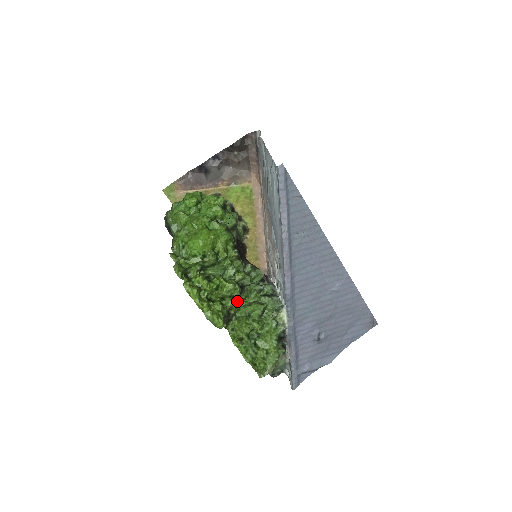
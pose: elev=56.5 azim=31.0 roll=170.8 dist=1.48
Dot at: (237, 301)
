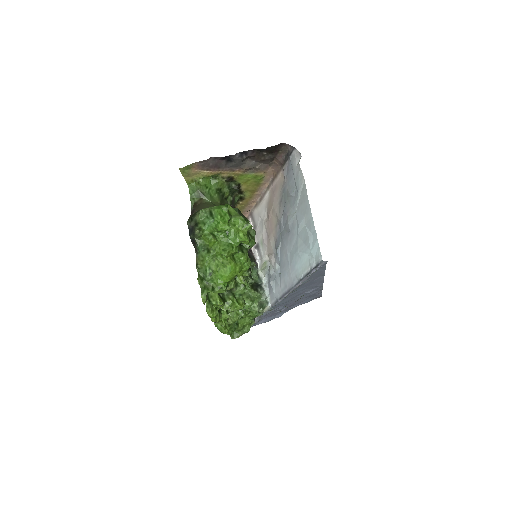
Dot at: occluded
